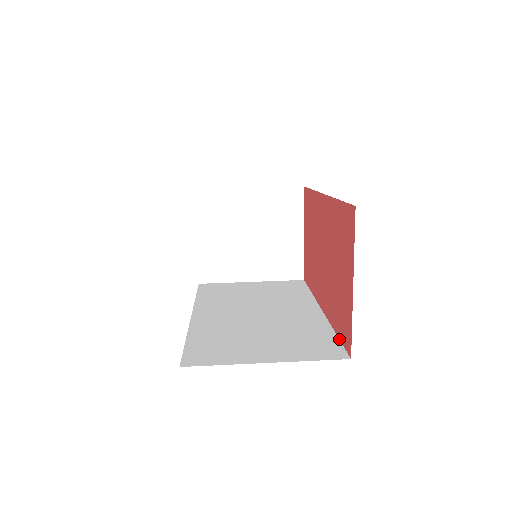
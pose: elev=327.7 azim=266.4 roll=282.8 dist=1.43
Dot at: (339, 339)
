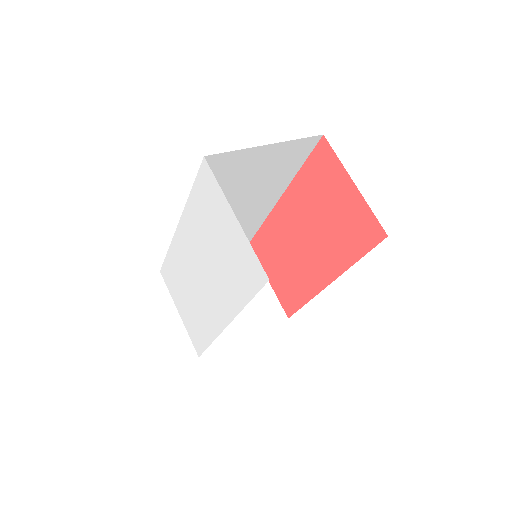
Dot at: occluded
